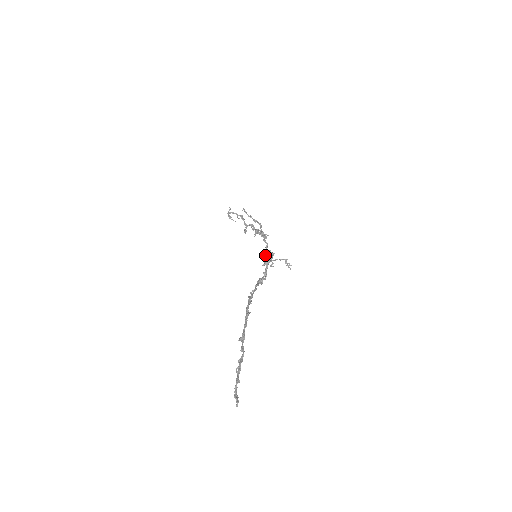
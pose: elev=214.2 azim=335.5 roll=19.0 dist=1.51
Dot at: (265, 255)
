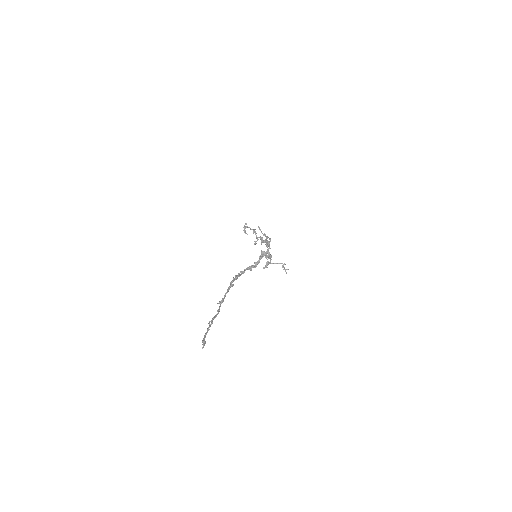
Dot at: (261, 251)
